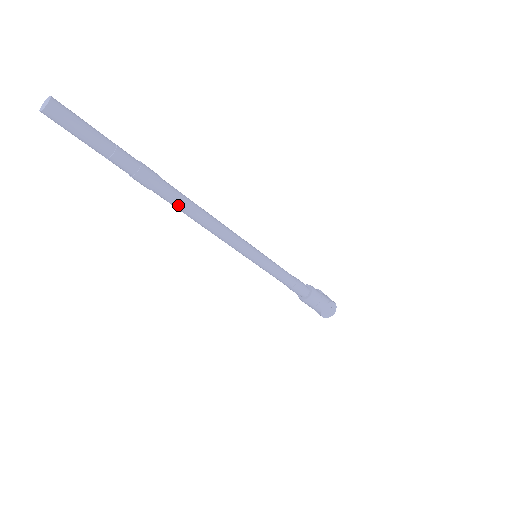
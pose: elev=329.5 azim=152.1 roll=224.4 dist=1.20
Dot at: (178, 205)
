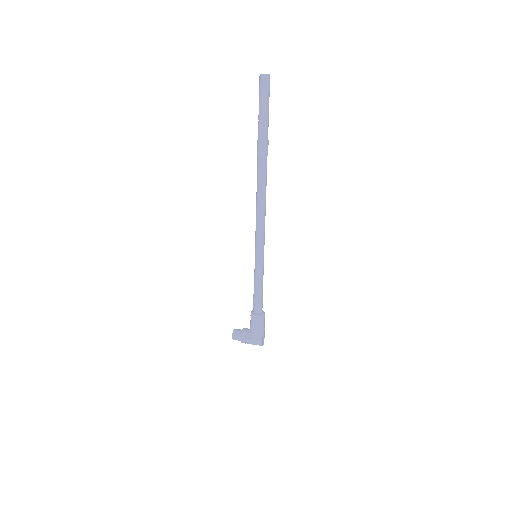
Dot at: (265, 177)
